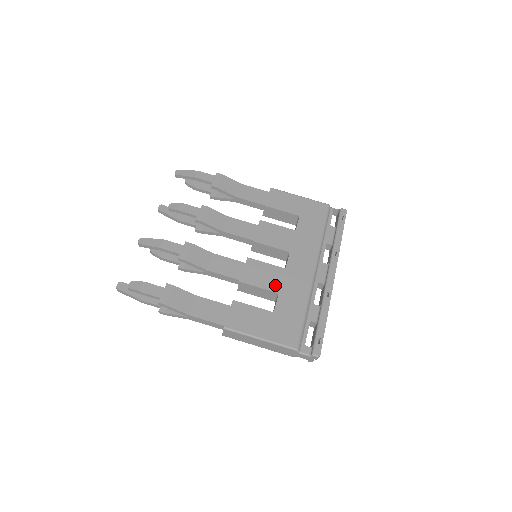
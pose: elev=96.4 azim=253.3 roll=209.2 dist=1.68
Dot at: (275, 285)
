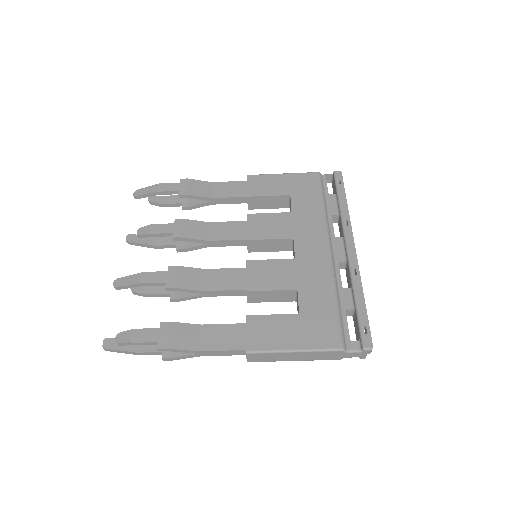
Dot at: (290, 281)
